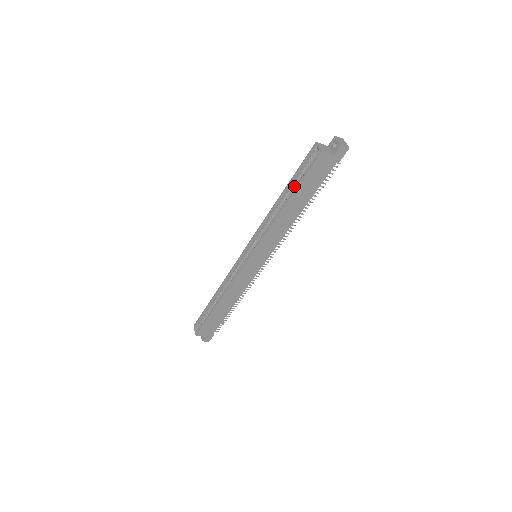
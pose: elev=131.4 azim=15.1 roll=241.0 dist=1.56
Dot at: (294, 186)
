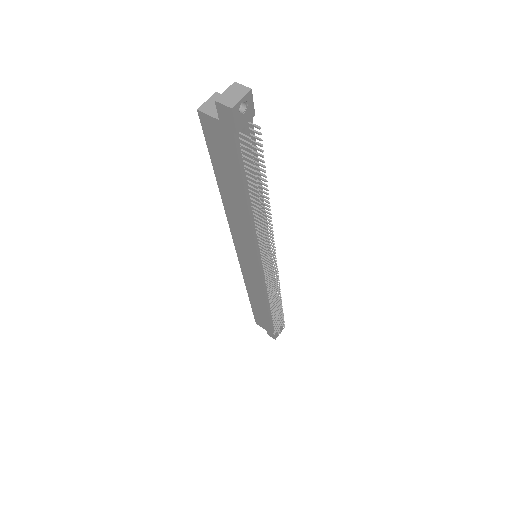
Dot at: occluded
